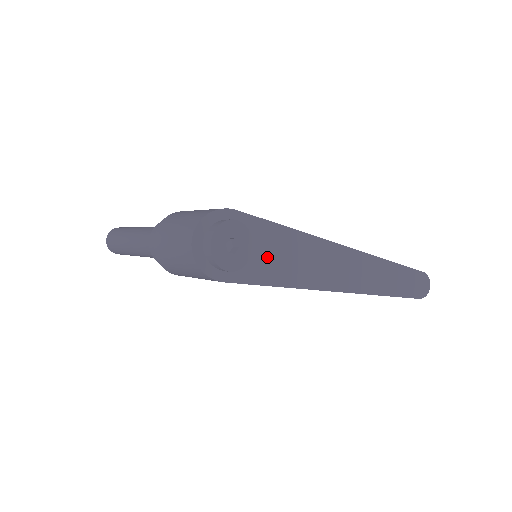
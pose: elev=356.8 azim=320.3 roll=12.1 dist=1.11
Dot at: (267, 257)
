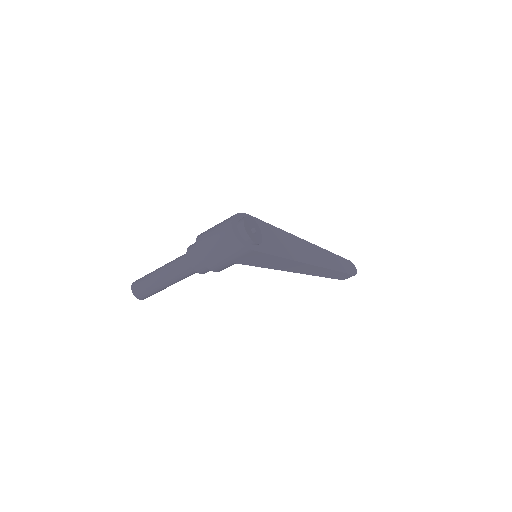
Dot at: (271, 241)
